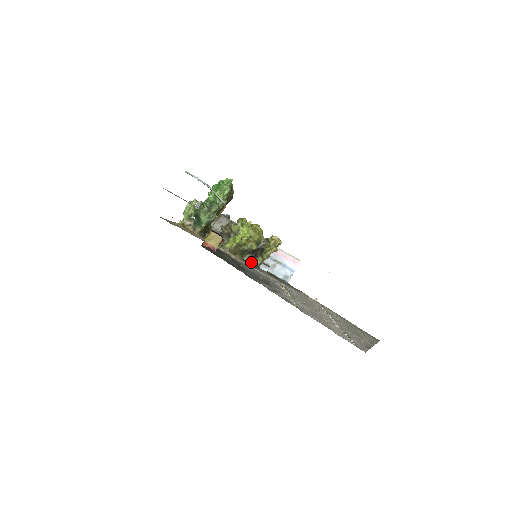
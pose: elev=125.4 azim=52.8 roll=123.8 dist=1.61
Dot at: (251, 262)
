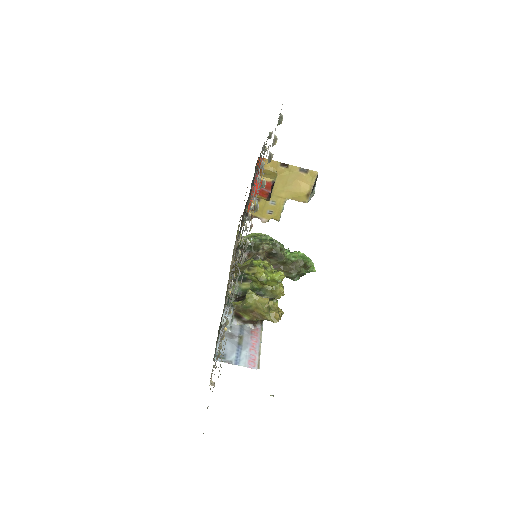
Dot at: occluded
